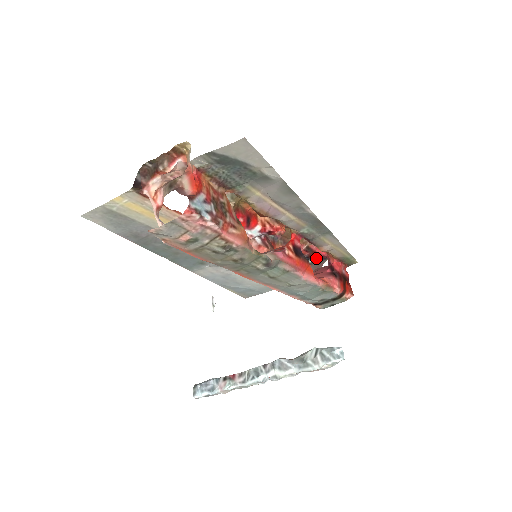
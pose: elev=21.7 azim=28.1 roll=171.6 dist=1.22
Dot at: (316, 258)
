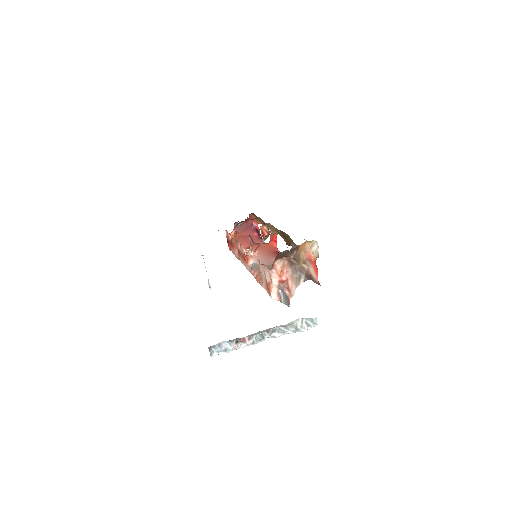
Dot at: occluded
